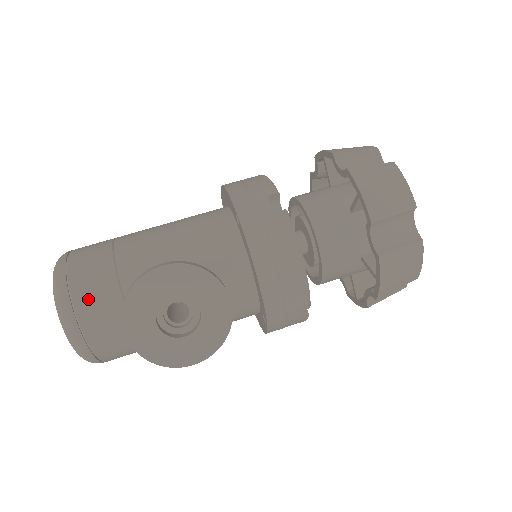
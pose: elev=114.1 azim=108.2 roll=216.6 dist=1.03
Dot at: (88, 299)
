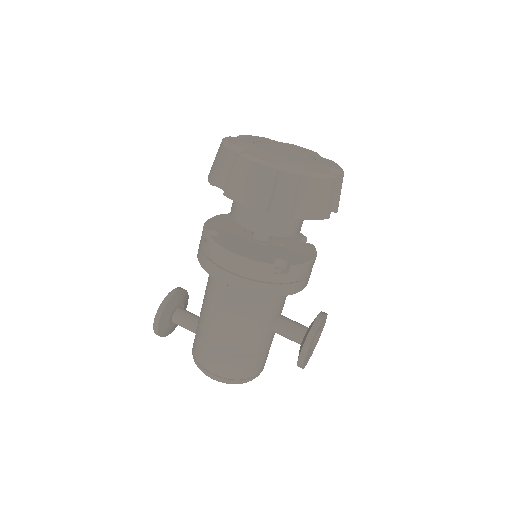
Dot at: (257, 369)
